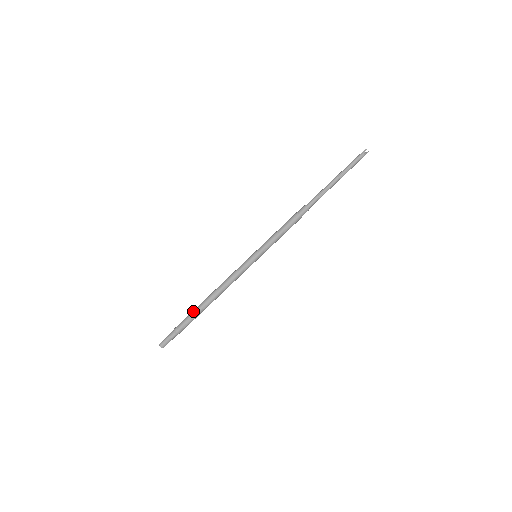
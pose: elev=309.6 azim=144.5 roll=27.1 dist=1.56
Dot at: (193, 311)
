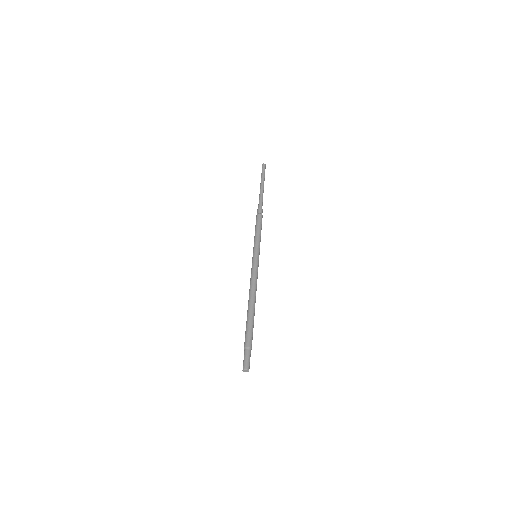
Dot at: (248, 322)
